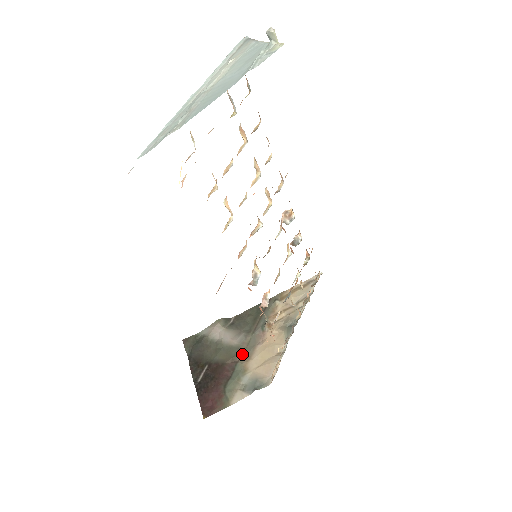
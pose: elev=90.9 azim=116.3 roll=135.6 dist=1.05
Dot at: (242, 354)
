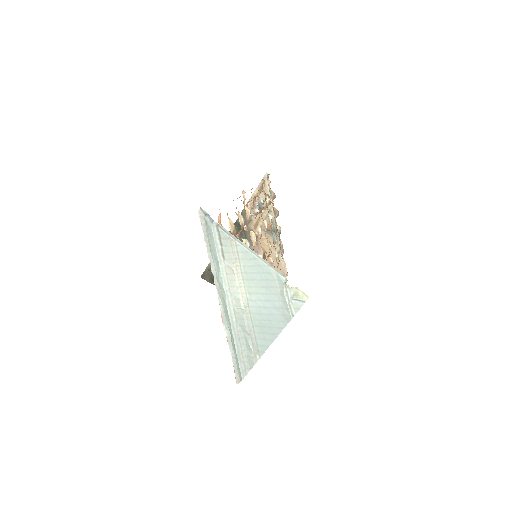
Dot at: occluded
